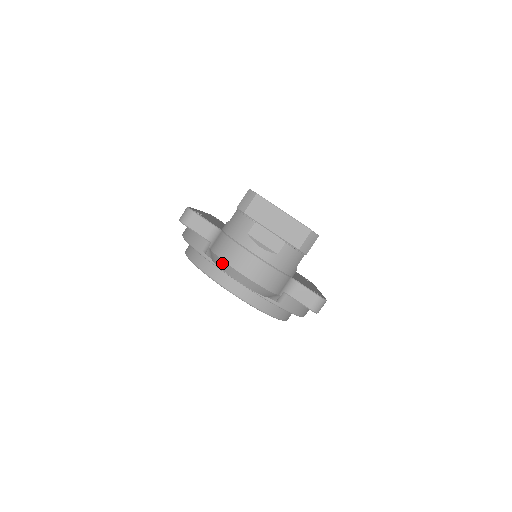
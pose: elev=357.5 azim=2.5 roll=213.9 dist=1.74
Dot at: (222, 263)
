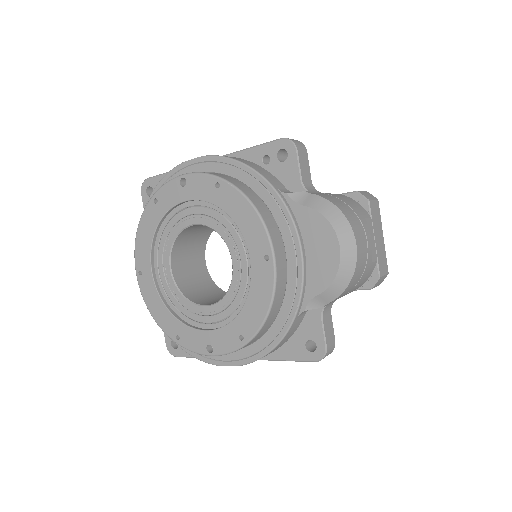
Dot at: (338, 215)
